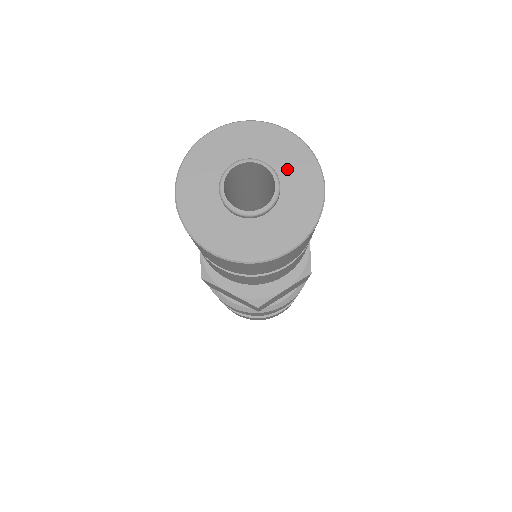
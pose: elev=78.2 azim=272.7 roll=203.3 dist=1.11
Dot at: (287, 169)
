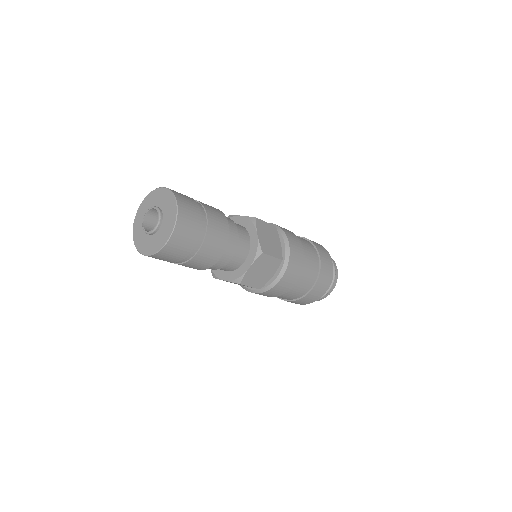
Dot at: (164, 205)
